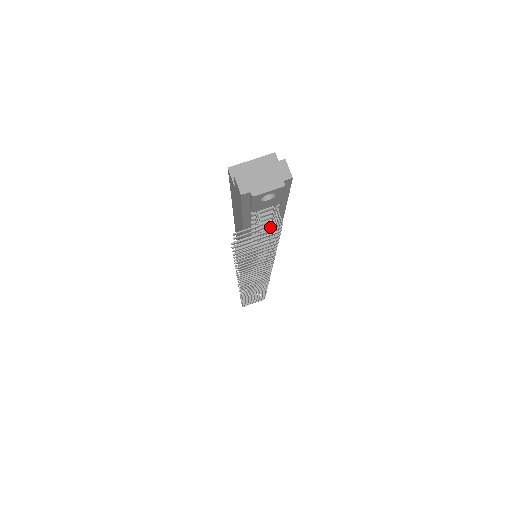
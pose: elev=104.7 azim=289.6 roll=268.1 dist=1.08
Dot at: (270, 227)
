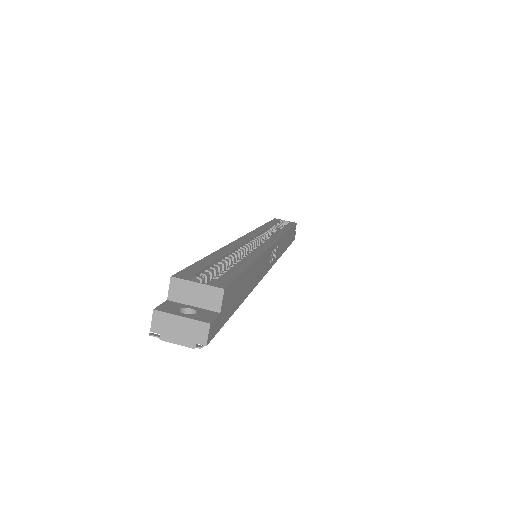
Dot at: occluded
